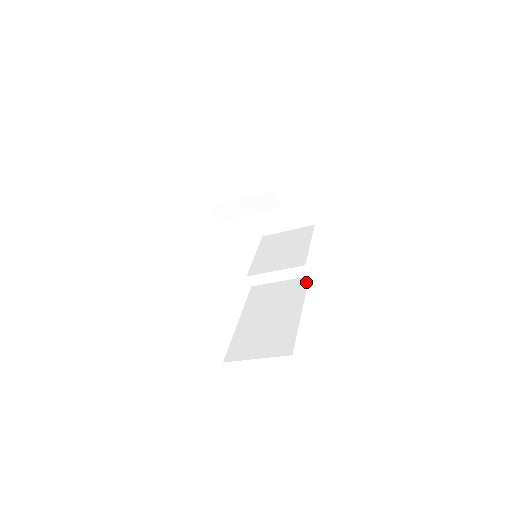
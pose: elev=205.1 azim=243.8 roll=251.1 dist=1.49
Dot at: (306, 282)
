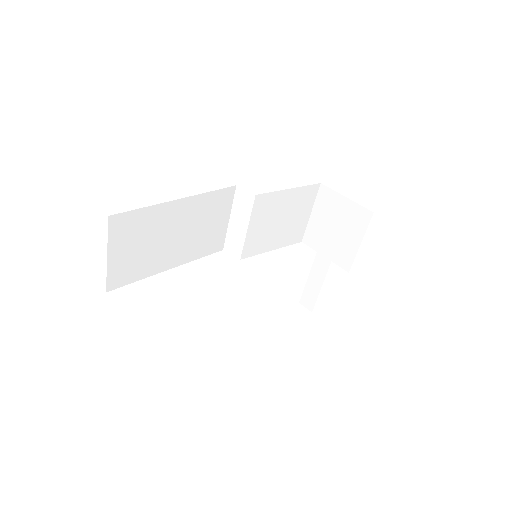
Dot at: occluded
